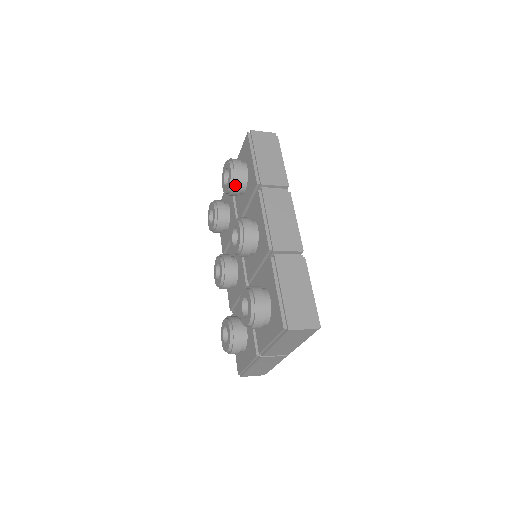
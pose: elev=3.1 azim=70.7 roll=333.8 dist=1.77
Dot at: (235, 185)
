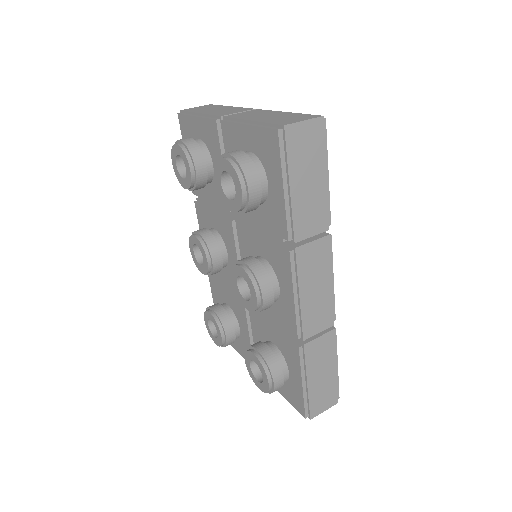
Dot at: (246, 212)
